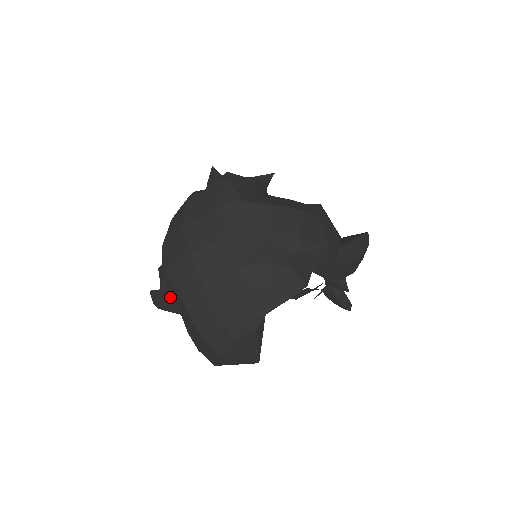
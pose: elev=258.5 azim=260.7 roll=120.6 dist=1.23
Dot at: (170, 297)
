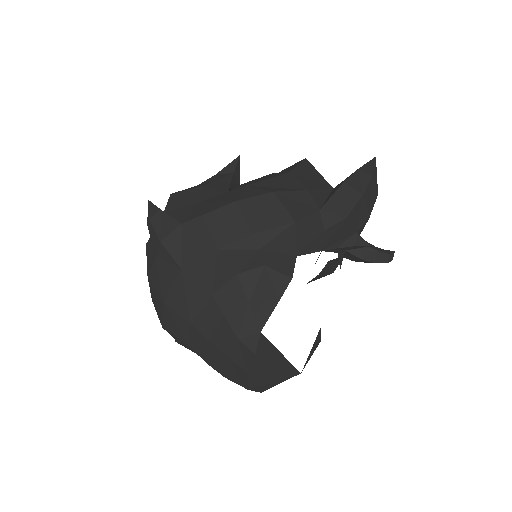
Dot at: occluded
